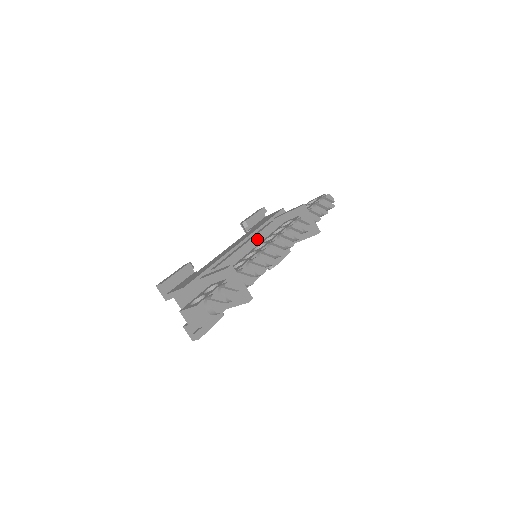
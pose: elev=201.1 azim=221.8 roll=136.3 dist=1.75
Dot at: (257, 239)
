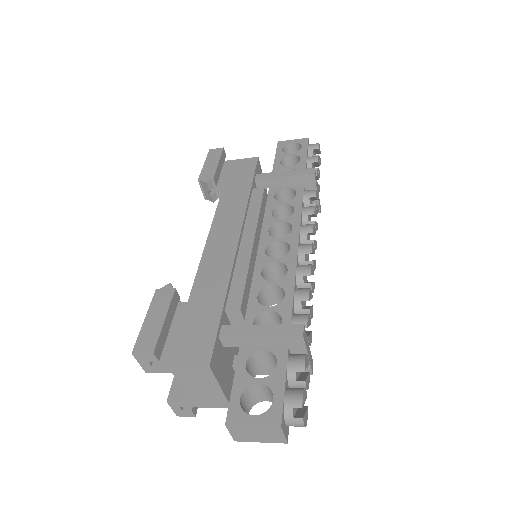
Dot at: (258, 228)
